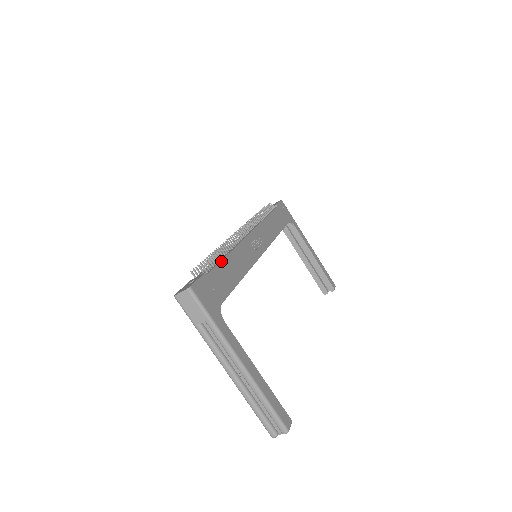
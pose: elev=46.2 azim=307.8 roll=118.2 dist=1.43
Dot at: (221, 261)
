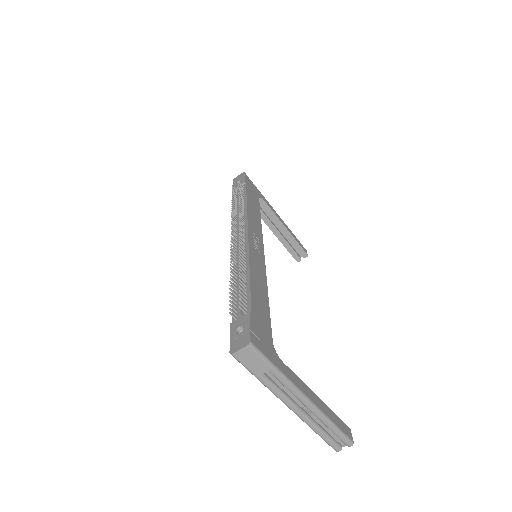
Dot at: (250, 288)
